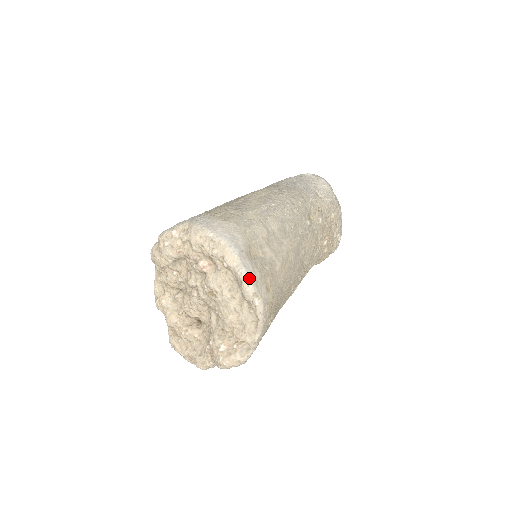
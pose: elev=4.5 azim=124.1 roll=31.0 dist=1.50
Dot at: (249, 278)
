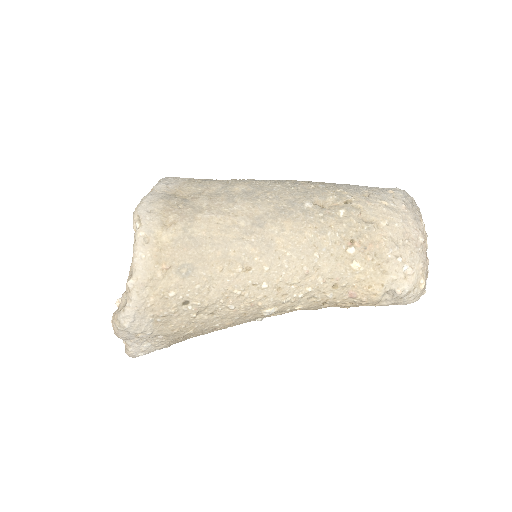
Dot at: (143, 201)
